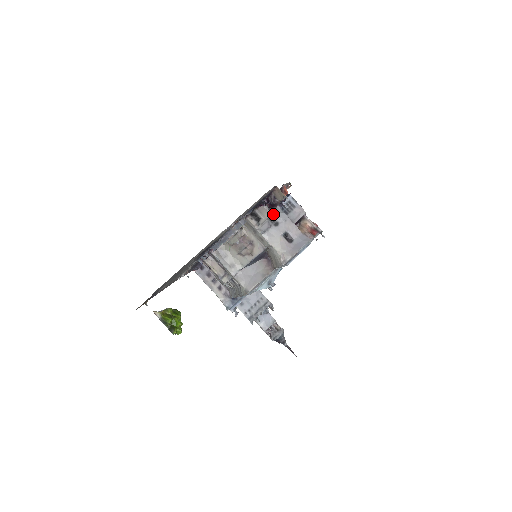
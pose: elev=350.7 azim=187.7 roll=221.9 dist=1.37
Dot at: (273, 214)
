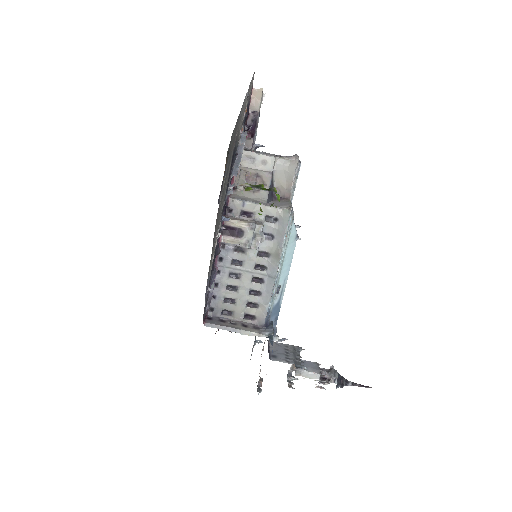
Dot at: occluded
